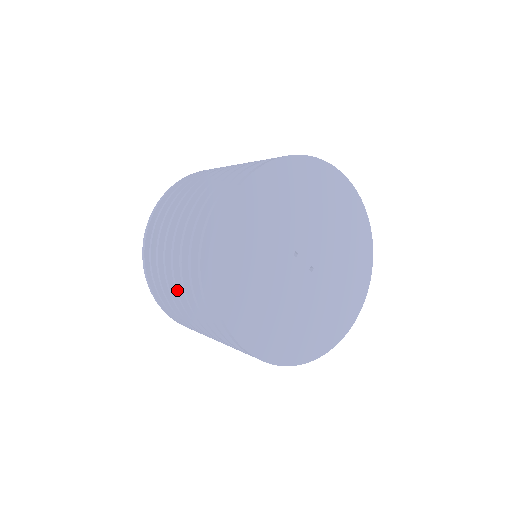
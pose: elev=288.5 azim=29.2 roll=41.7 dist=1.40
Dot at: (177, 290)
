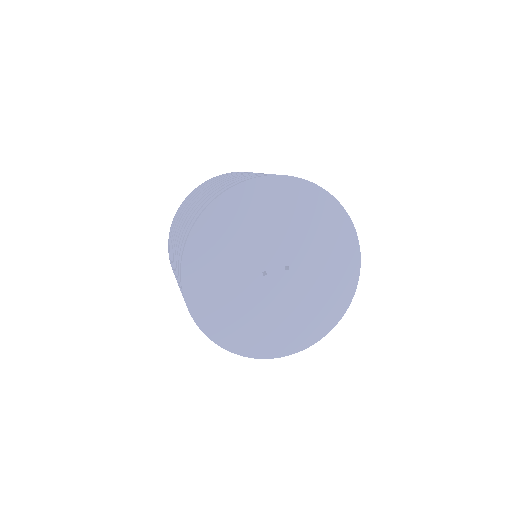
Dot at: occluded
